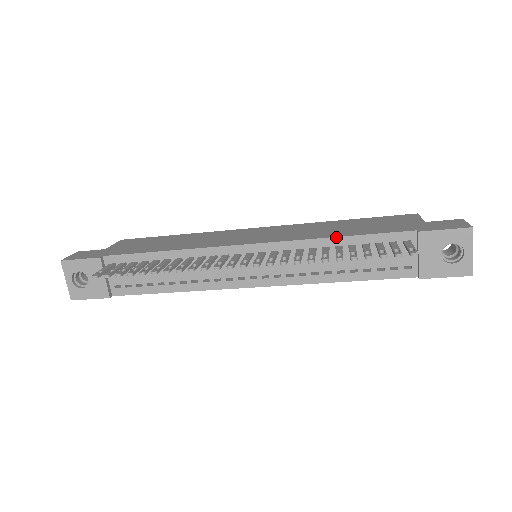
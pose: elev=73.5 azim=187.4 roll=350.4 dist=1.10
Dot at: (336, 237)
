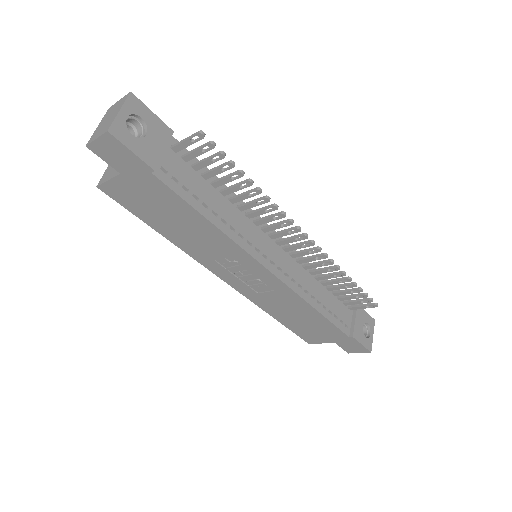
Dot at: occluded
